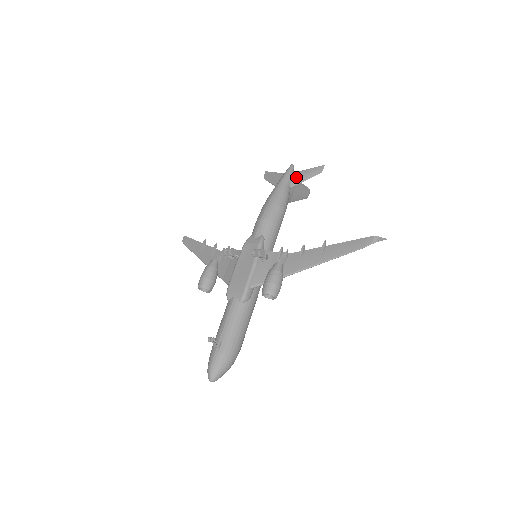
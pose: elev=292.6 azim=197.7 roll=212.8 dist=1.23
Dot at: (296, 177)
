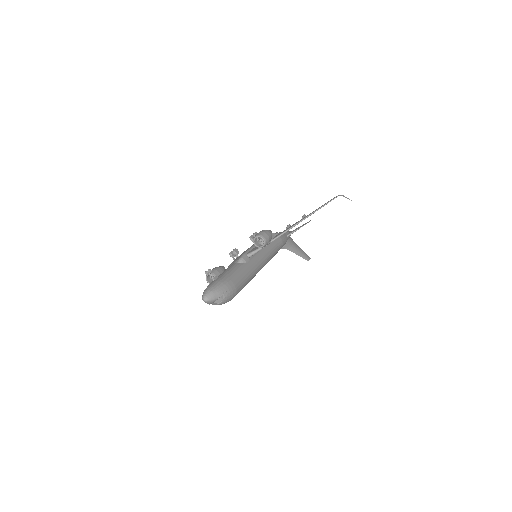
Dot at: (292, 231)
